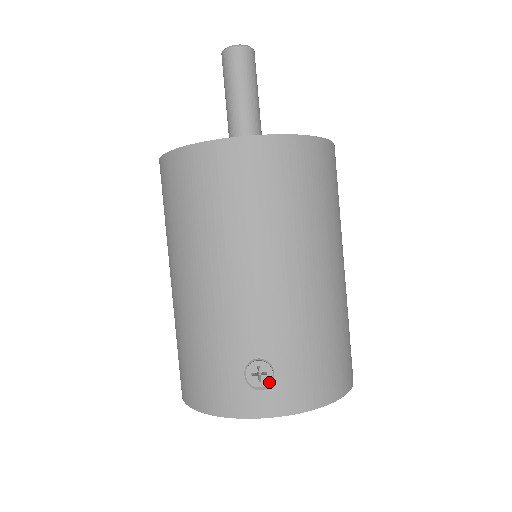
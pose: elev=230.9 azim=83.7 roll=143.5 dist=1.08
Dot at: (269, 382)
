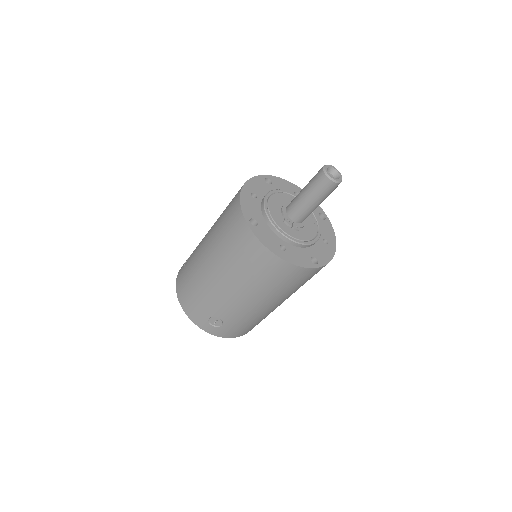
Dot at: (218, 326)
